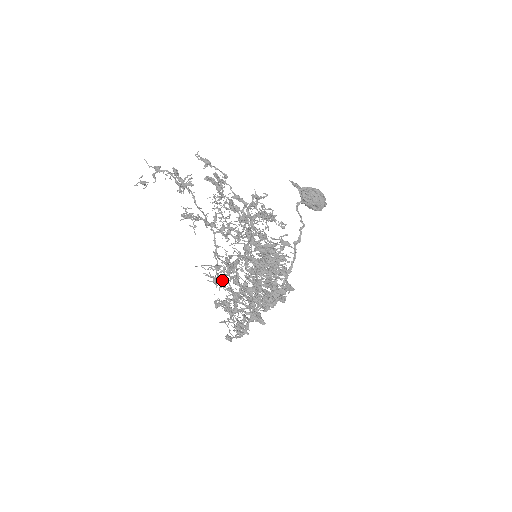
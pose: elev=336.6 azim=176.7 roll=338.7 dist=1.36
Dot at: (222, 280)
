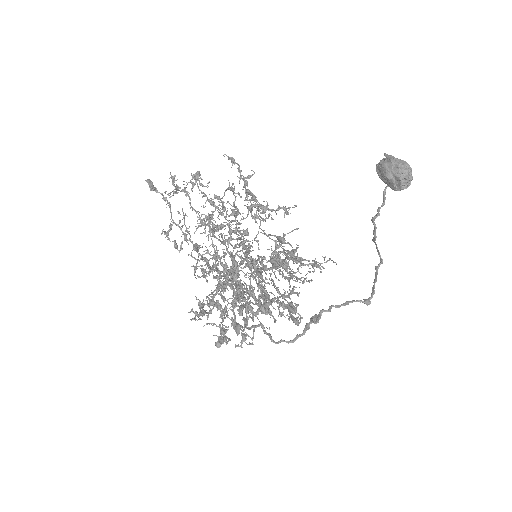
Dot at: occluded
